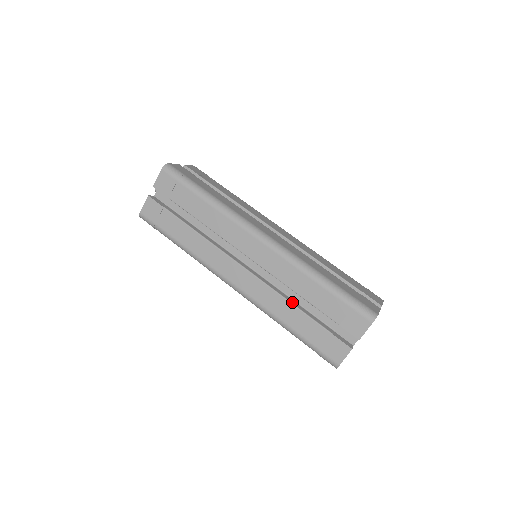
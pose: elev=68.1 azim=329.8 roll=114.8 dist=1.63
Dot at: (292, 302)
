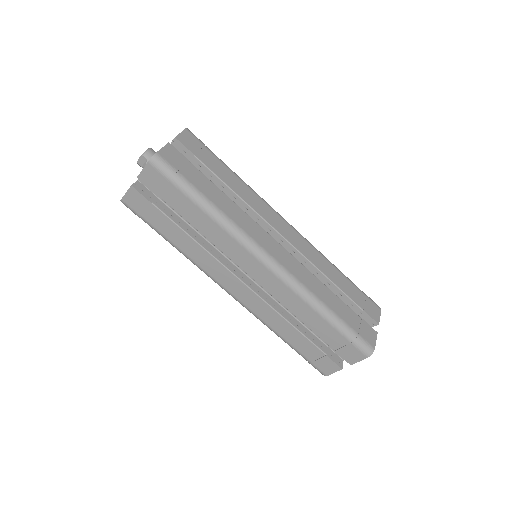
Dot at: (291, 321)
